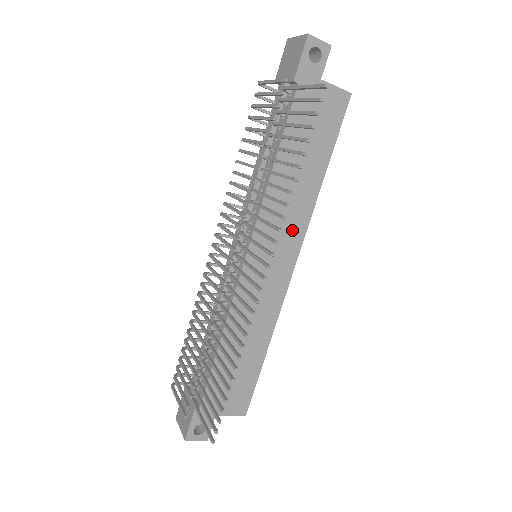
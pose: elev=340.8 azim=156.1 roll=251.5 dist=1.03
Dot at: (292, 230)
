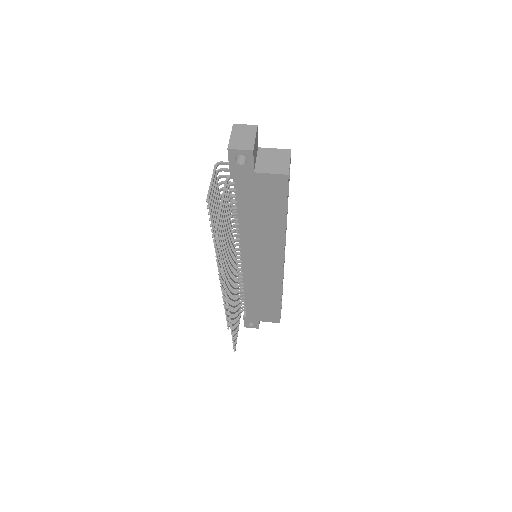
Dot at: (272, 250)
